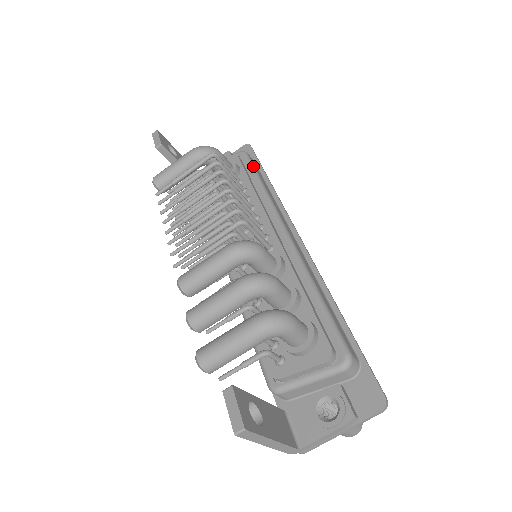
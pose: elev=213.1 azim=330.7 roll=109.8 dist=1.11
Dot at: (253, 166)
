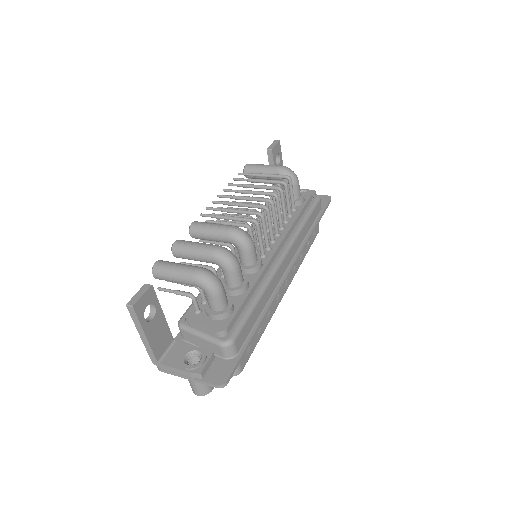
Dot at: (313, 208)
